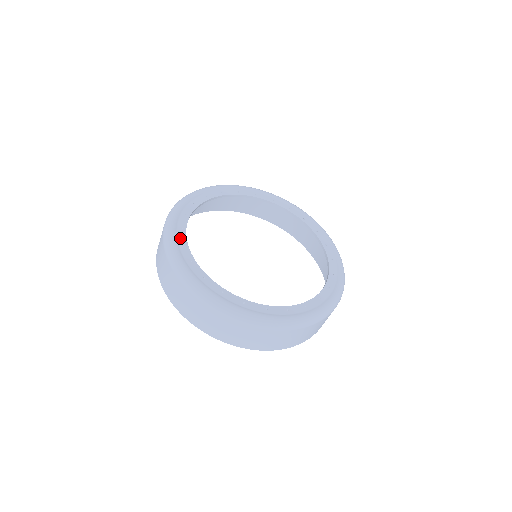
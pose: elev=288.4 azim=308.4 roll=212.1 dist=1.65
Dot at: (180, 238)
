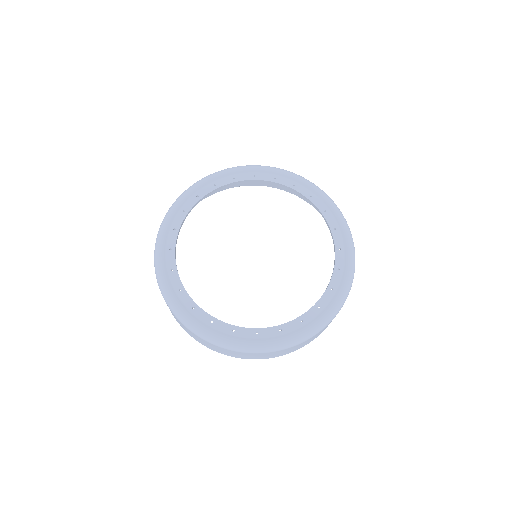
Dot at: (169, 263)
